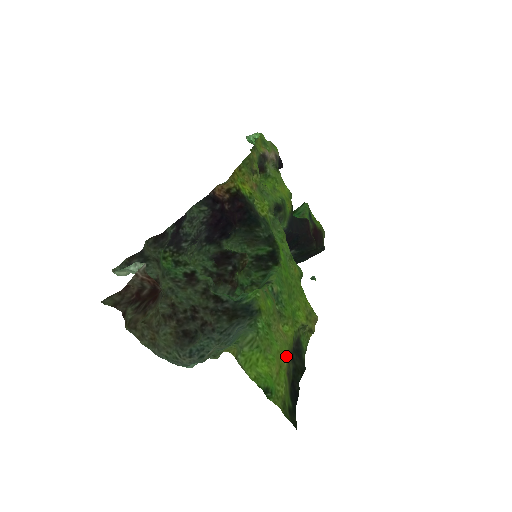
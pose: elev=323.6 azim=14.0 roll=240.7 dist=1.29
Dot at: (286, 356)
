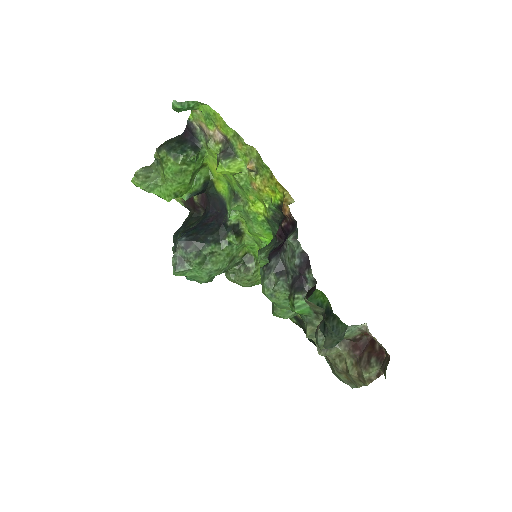
Dot at: occluded
